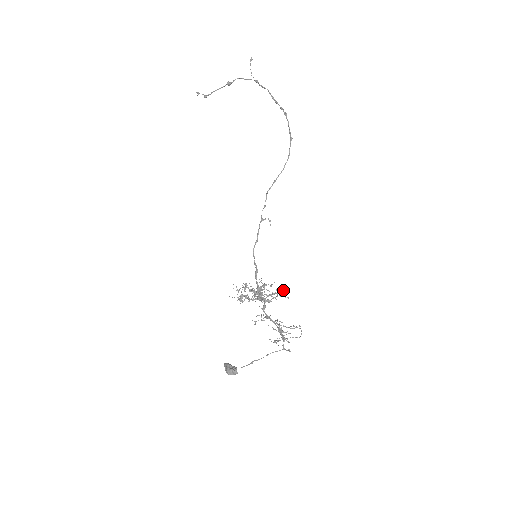
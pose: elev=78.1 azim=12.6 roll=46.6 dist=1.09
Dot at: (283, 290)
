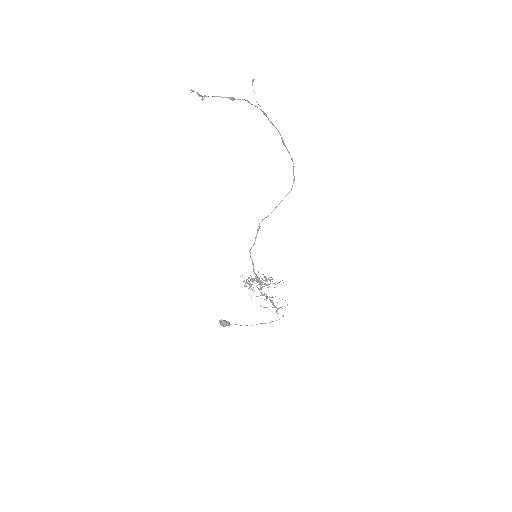
Dot at: occluded
